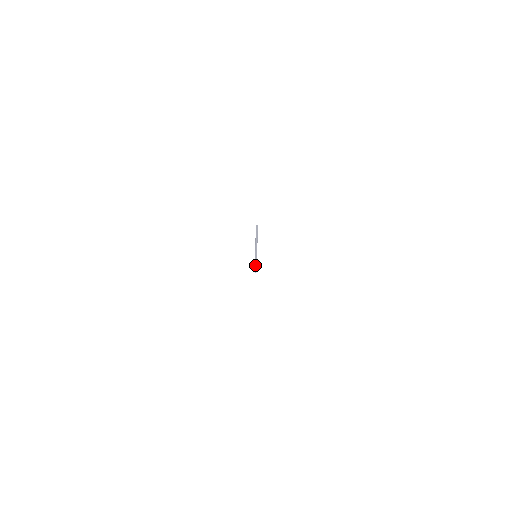
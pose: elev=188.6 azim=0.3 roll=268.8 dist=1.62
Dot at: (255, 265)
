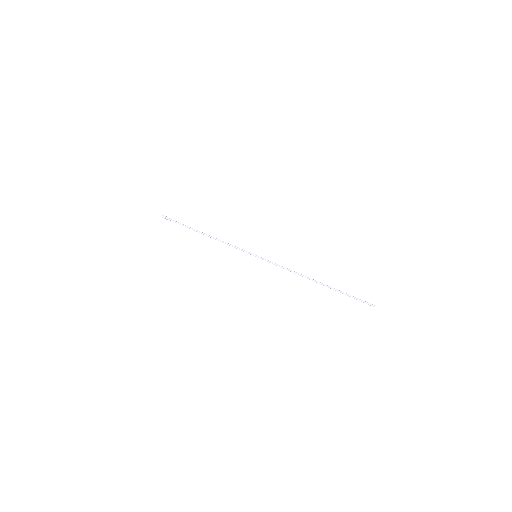
Dot at: occluded
